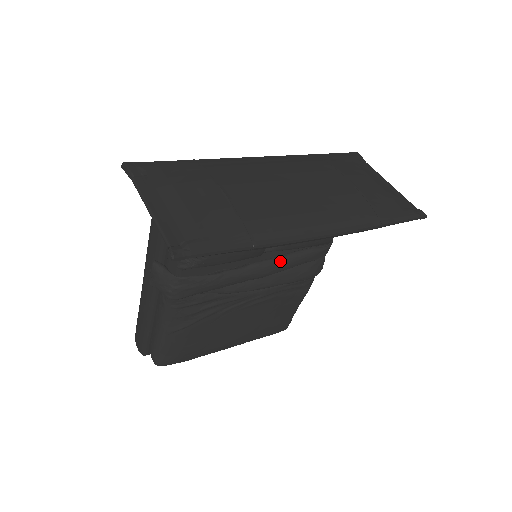
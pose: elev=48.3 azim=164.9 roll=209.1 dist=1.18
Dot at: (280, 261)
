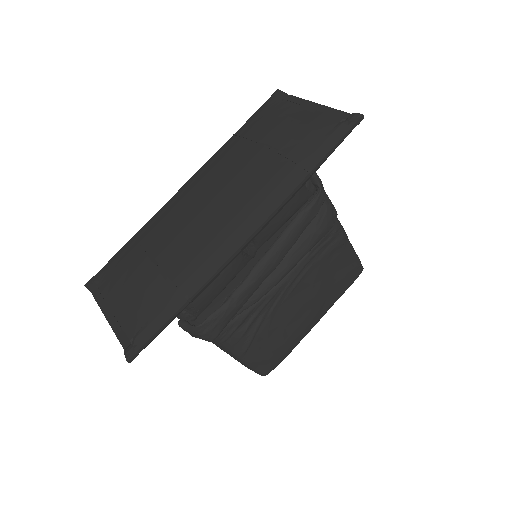
Dot at: (276, 247)
